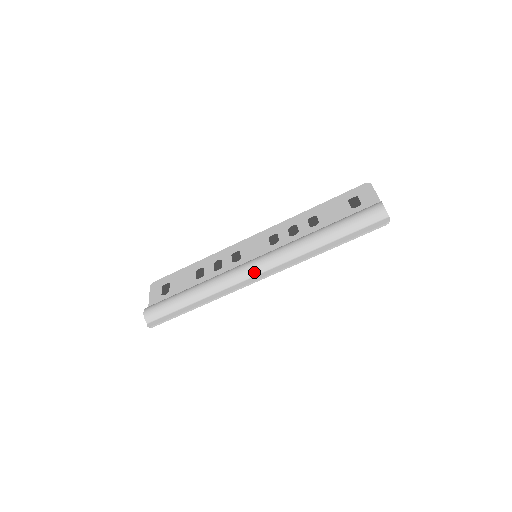
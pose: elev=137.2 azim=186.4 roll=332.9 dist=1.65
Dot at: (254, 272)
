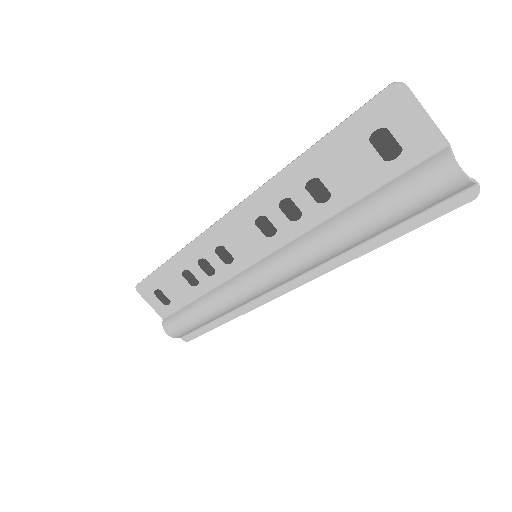
Dot at: (274, 287)
